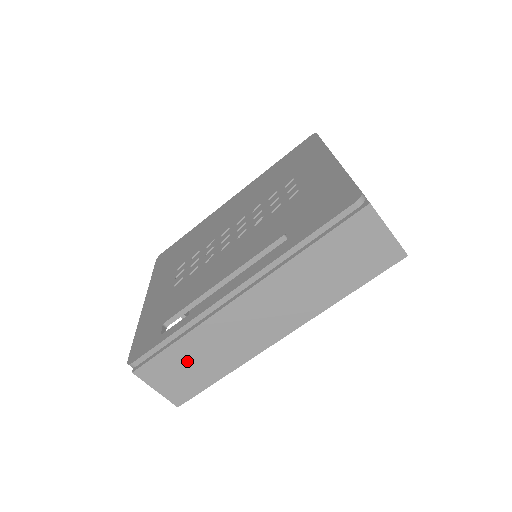
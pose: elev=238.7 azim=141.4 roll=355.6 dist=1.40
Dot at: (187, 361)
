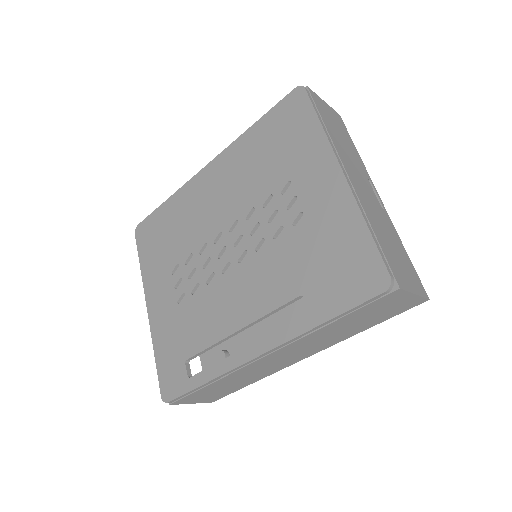
Dot at: (218, 389)
